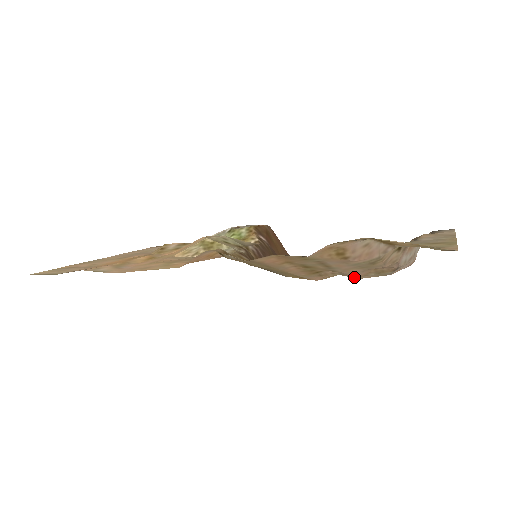
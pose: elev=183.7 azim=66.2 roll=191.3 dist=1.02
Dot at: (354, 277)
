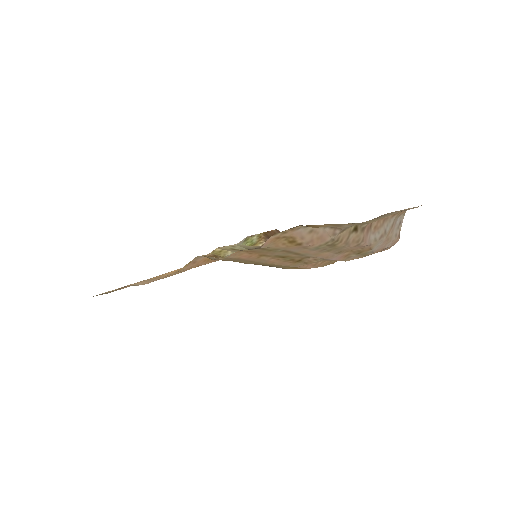
Dot at: (336, 260)
